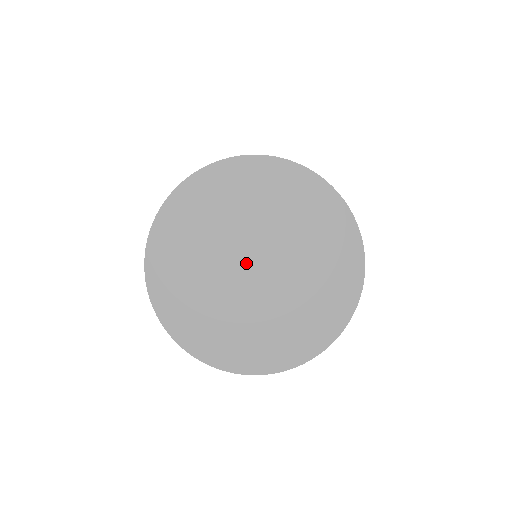
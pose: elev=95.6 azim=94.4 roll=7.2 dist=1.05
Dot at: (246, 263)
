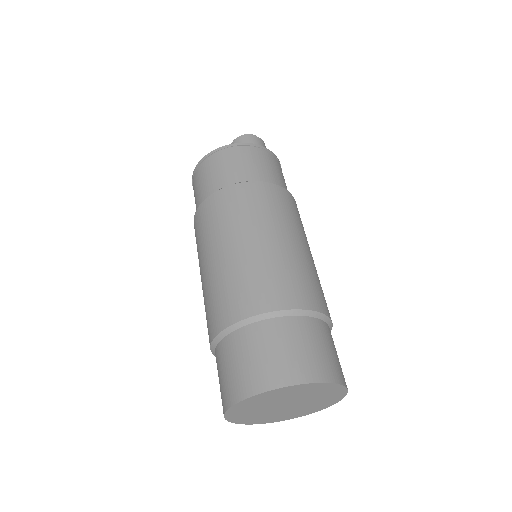
Dot at: (281, 406)
